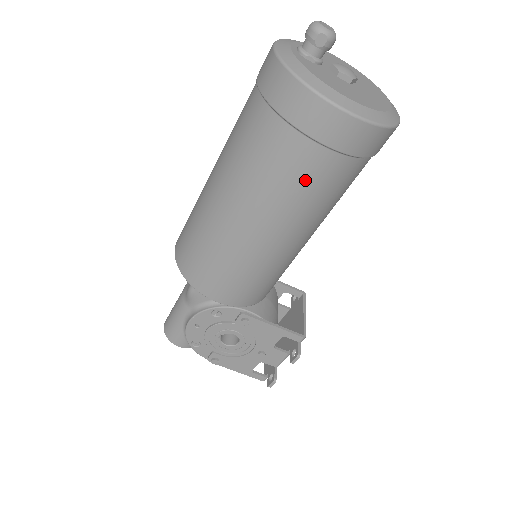
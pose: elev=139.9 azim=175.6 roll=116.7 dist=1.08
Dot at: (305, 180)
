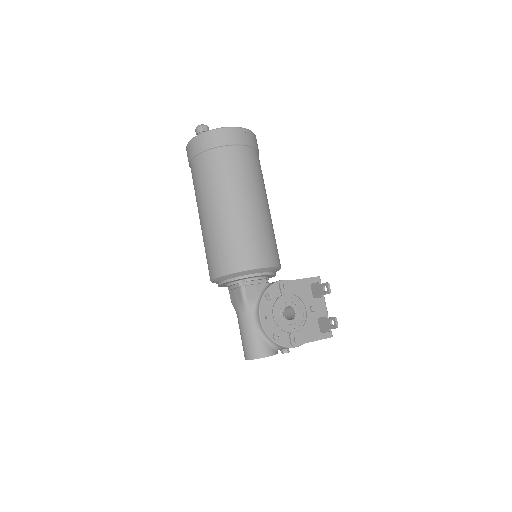
Dot at: (246, 165)
